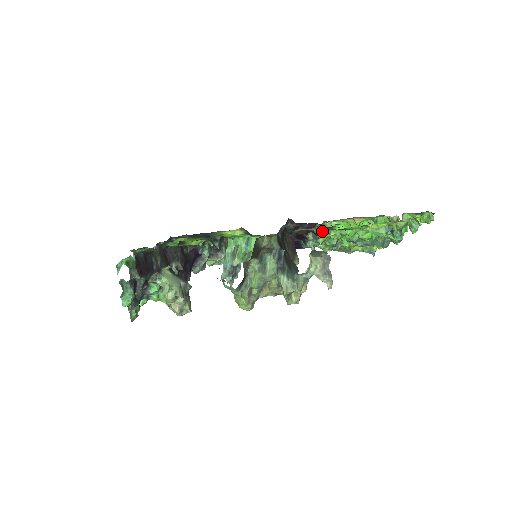
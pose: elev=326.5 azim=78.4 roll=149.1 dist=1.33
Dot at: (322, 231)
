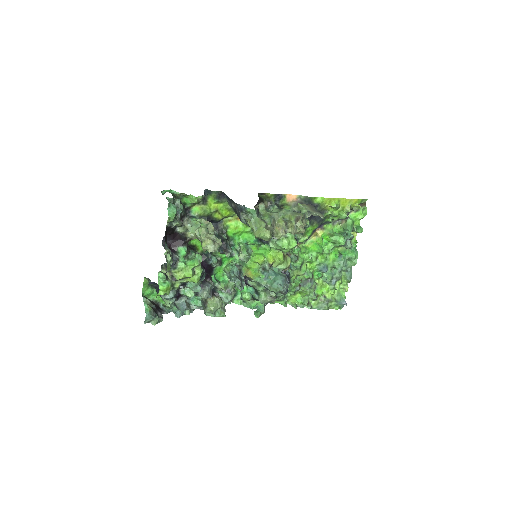
Dot at: (300, 209)
